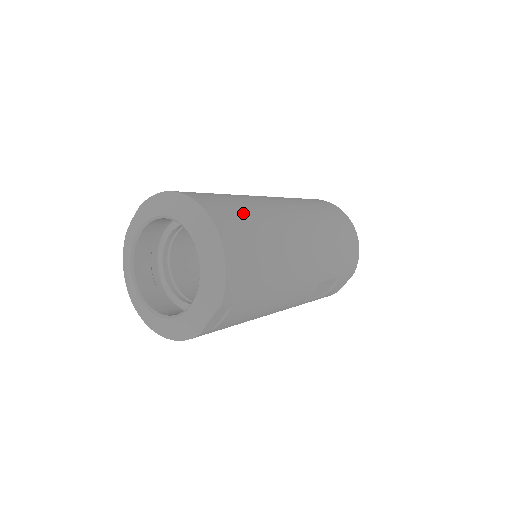
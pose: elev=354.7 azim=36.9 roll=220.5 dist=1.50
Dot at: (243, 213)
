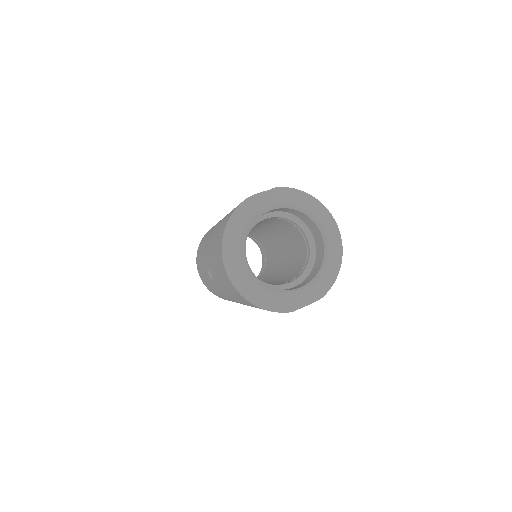
Dot at: occluded
